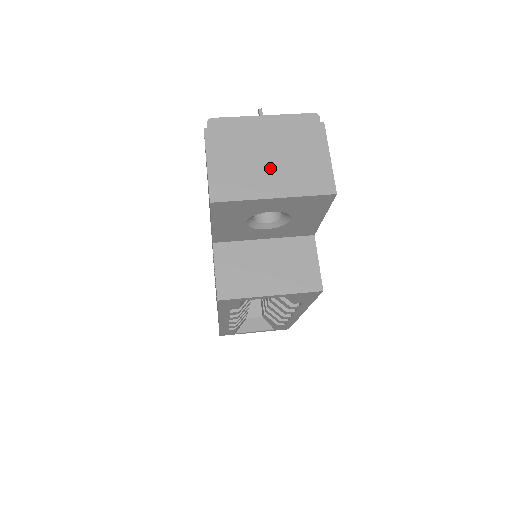
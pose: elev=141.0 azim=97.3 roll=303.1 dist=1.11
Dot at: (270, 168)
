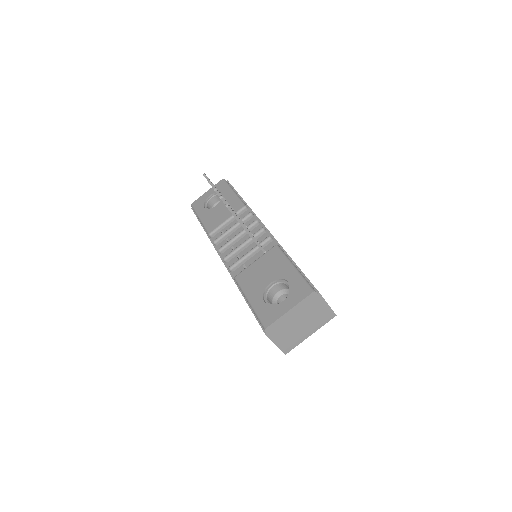
Dot at: (304, 327)
